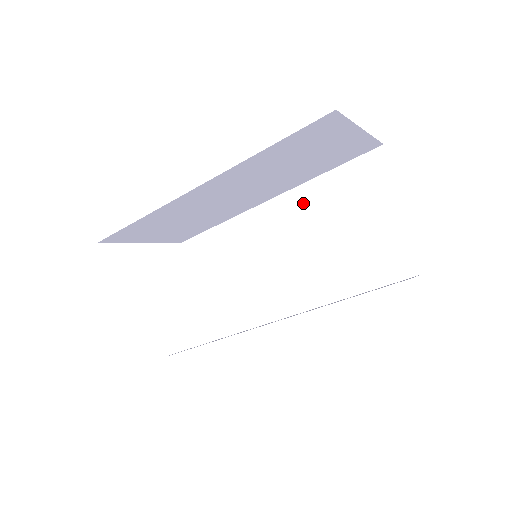
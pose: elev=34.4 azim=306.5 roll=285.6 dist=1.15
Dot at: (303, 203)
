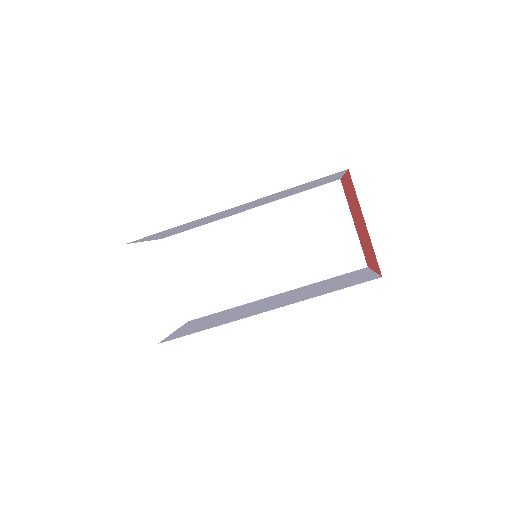
Dot at: (300, 289)
